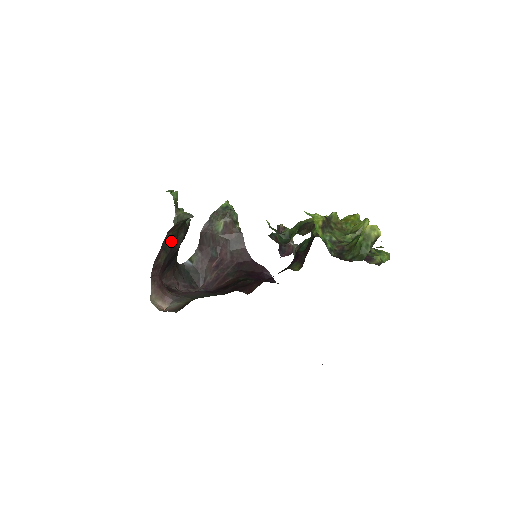
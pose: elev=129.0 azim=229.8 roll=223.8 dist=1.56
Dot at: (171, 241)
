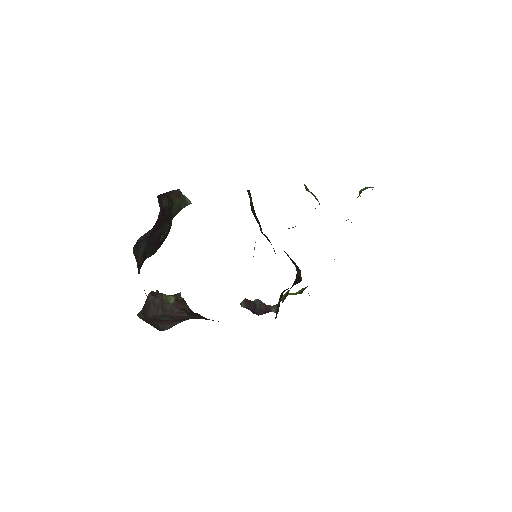
Dot at: (170, 205)
